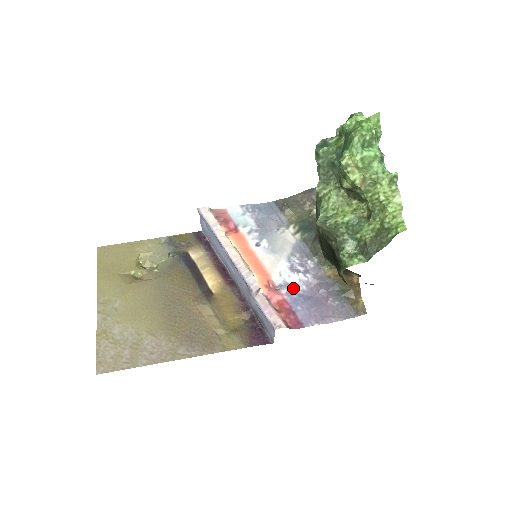
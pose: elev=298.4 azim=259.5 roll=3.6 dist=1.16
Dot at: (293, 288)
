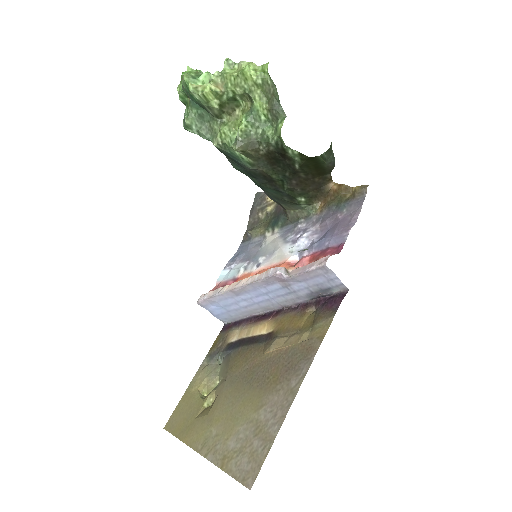
Dot at: (309, 246)
